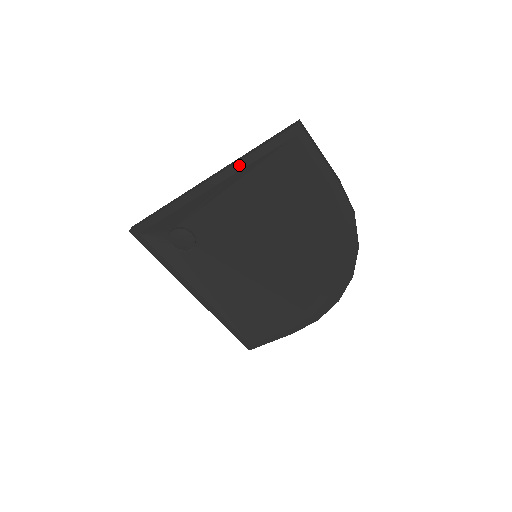
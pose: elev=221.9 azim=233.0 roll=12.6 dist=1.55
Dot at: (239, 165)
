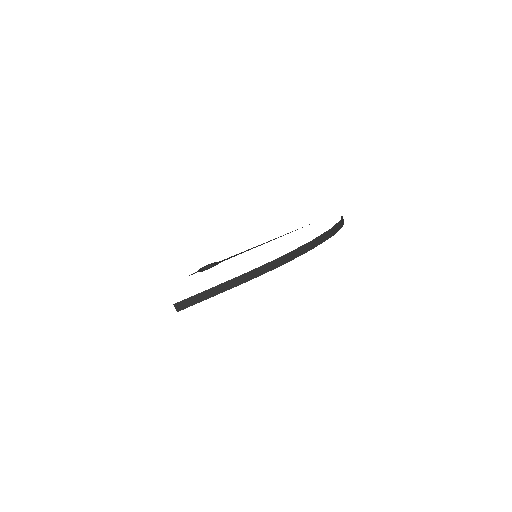
Dot at: occluded
